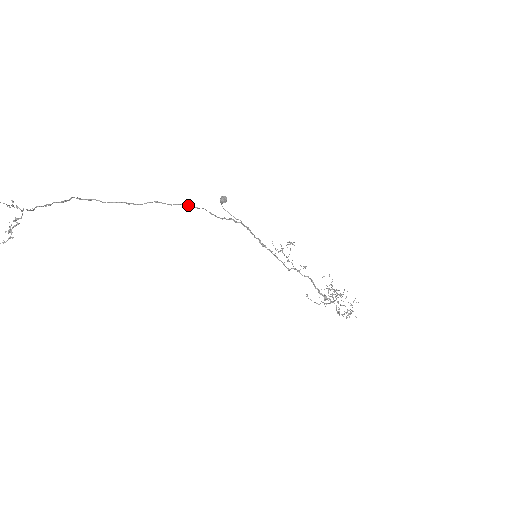
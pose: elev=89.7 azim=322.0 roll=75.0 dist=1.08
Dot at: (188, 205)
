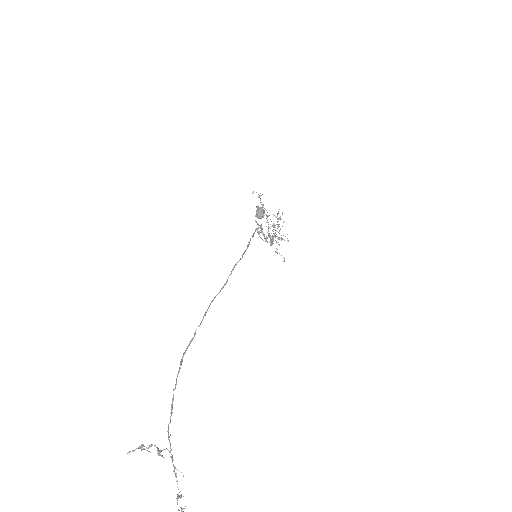
Dot at: occluded
